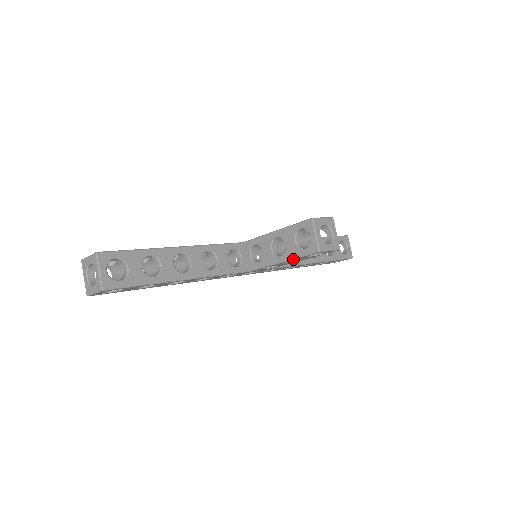
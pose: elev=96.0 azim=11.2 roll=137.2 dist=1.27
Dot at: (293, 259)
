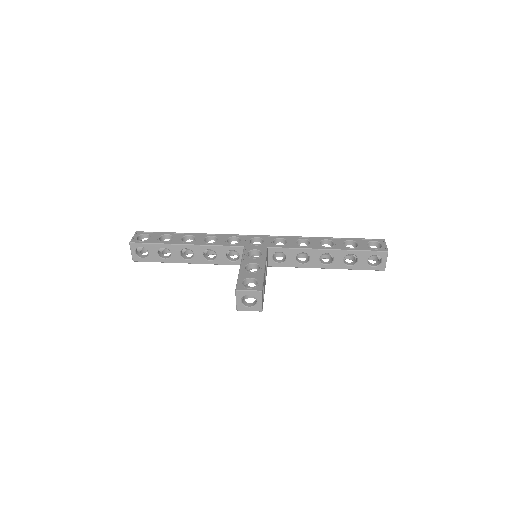
Dot at: occluded
